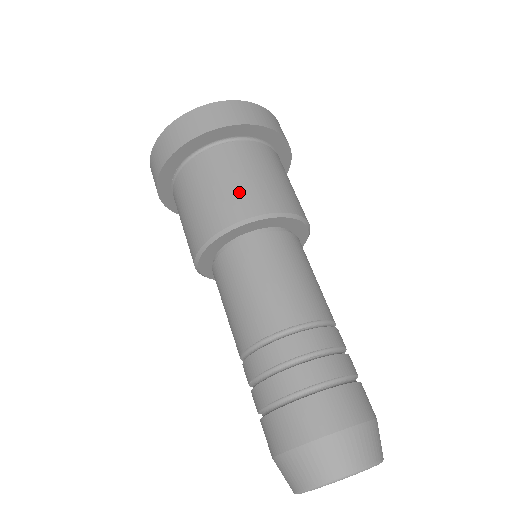
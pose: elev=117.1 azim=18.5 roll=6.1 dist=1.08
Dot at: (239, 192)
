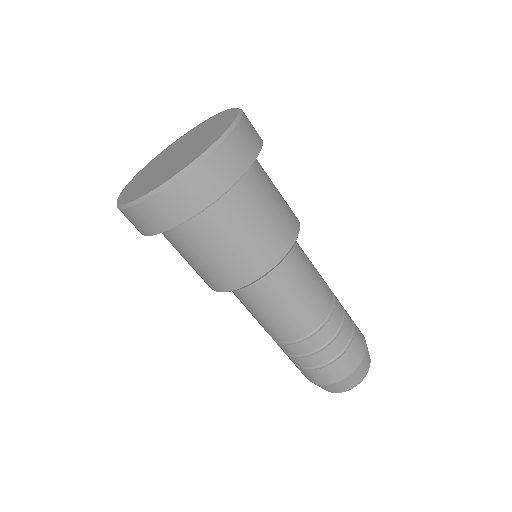
Dot at: (232, 263)
